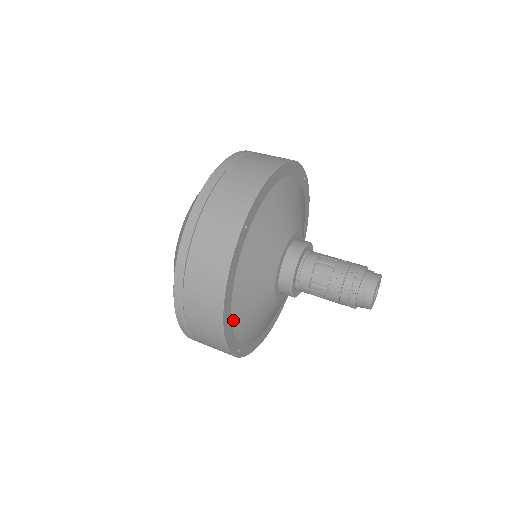
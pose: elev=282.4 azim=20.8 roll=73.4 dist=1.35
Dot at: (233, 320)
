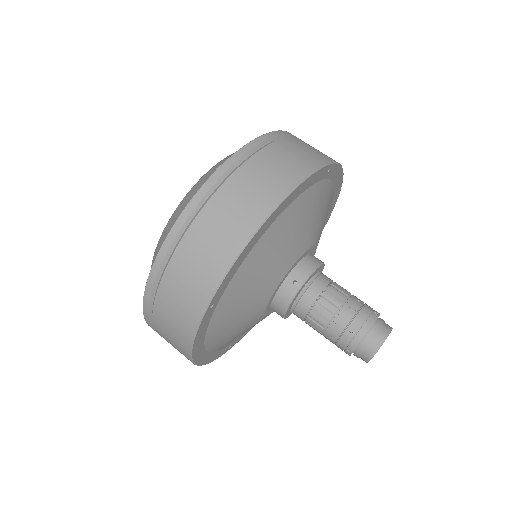
Dot at: (212, 350)
